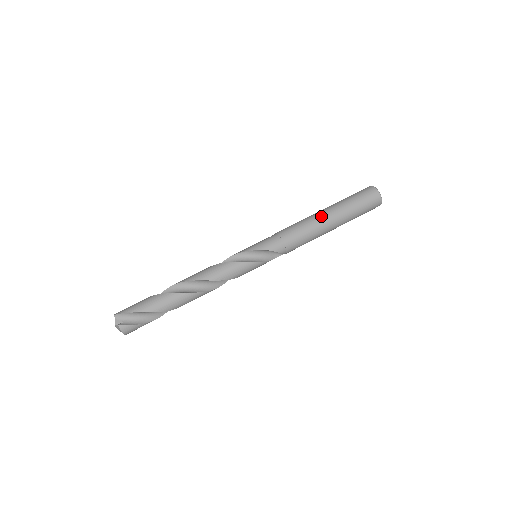
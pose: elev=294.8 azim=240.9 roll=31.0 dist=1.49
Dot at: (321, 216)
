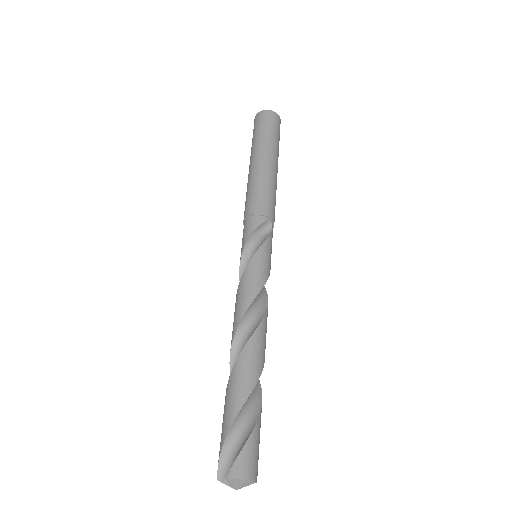
Dot at: (250, 172)
